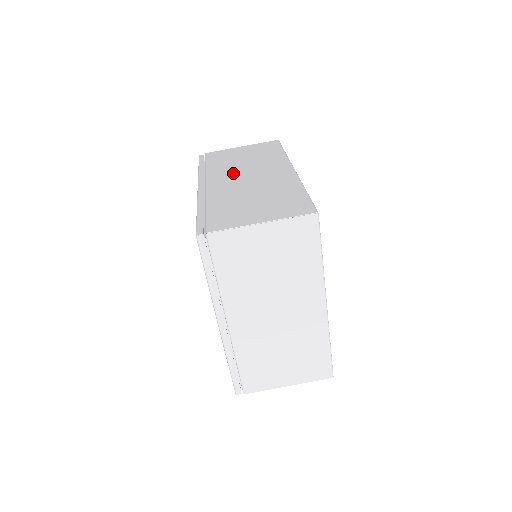
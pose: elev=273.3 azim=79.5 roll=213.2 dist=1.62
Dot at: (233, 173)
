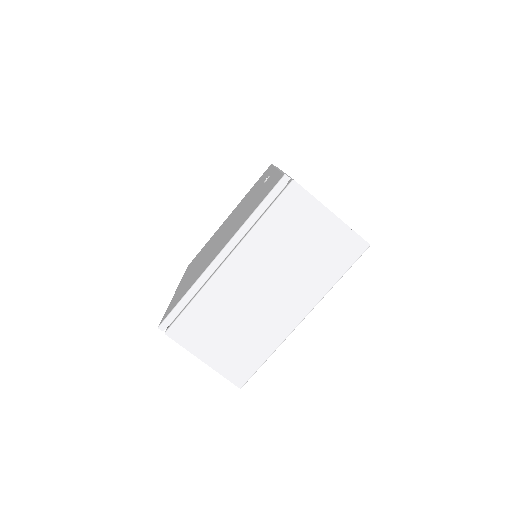
Dot at: occluded
